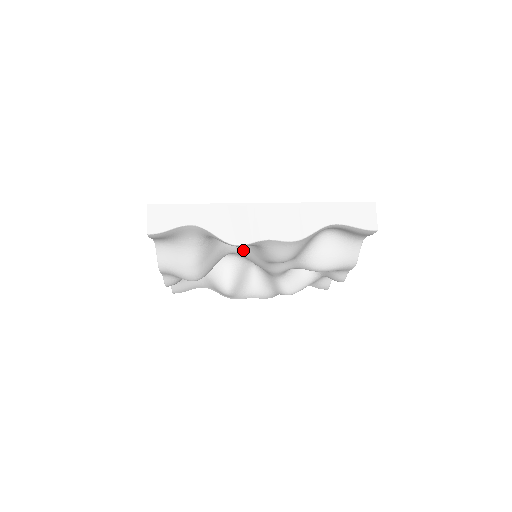
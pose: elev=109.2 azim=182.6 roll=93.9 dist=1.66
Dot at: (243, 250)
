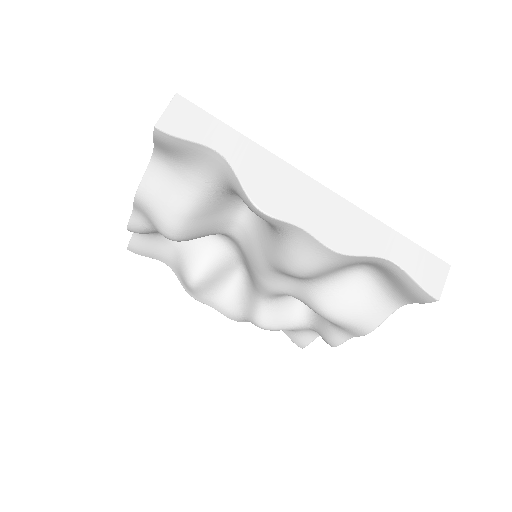
Dot at: (248, 237)
